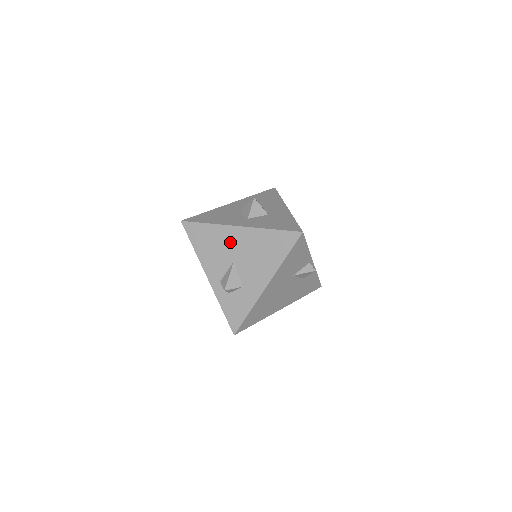
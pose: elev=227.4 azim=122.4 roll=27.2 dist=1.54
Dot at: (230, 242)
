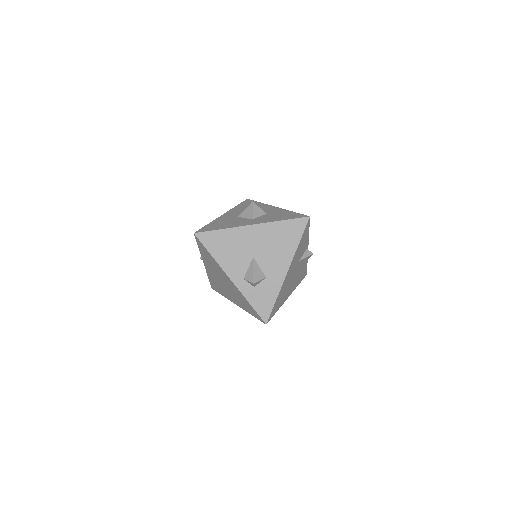
Dot at: (246, 241)
